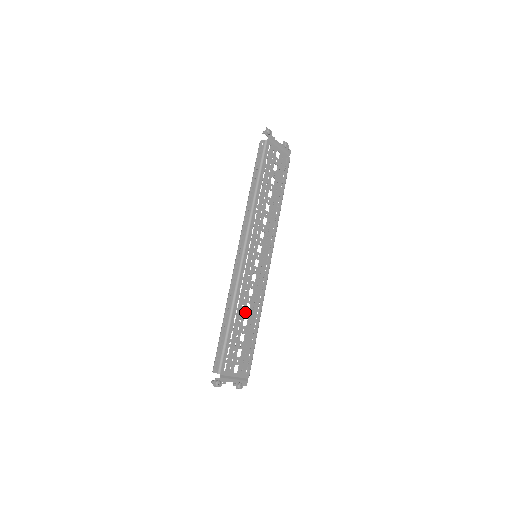
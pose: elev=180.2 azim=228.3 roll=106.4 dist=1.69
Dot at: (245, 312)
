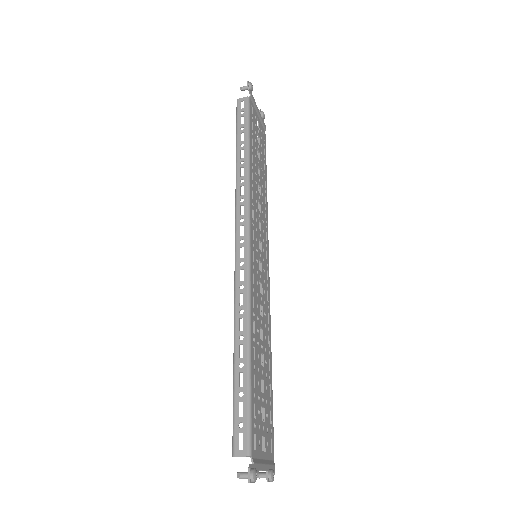
Dot at: (260, 342)
